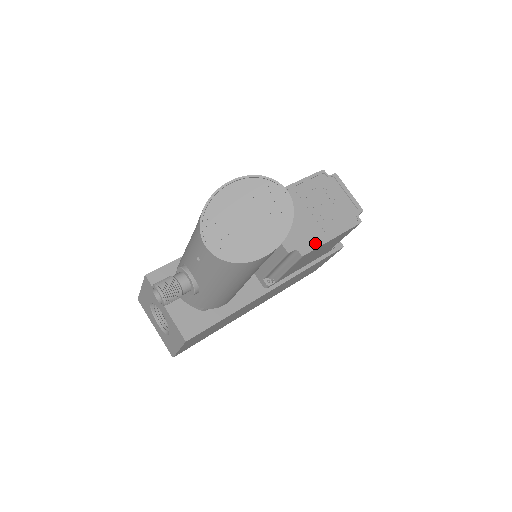
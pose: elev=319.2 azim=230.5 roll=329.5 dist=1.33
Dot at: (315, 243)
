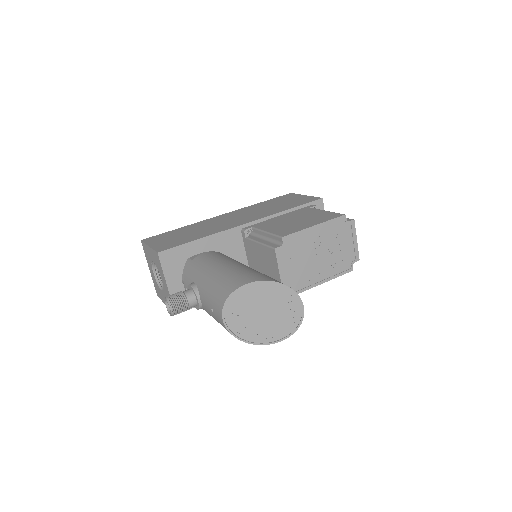
Dot at: (308, 285)
